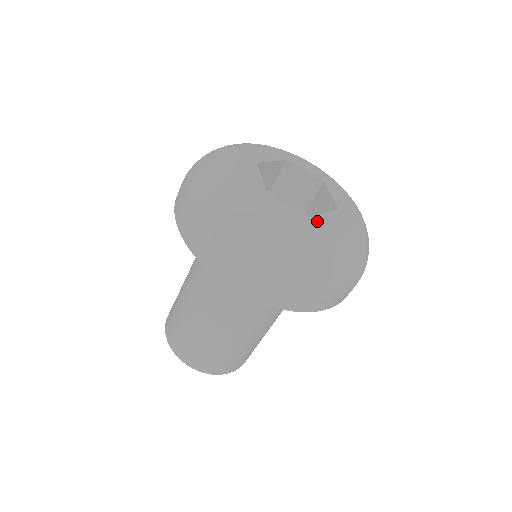
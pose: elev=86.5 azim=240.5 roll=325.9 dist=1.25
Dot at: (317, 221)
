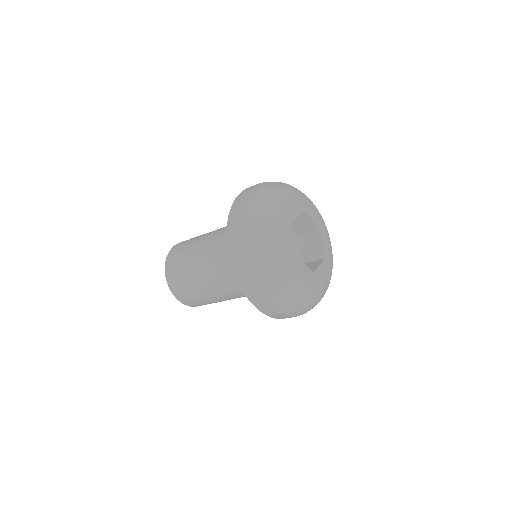
Dot at: (296, 260)
